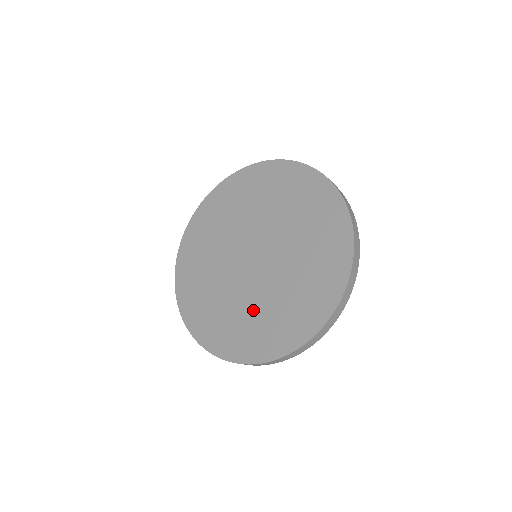
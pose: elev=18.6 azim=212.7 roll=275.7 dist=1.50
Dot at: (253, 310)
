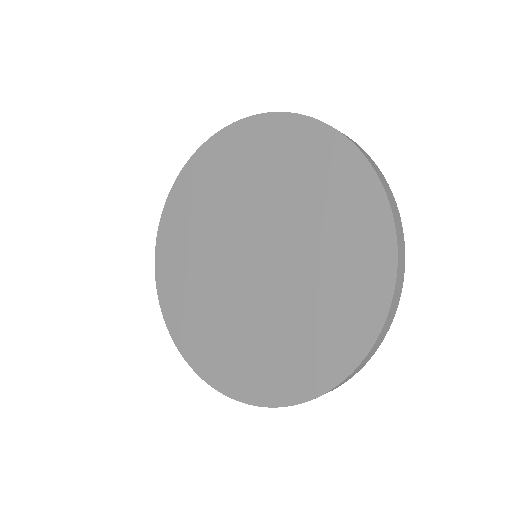
Dot at: (273, 331)
